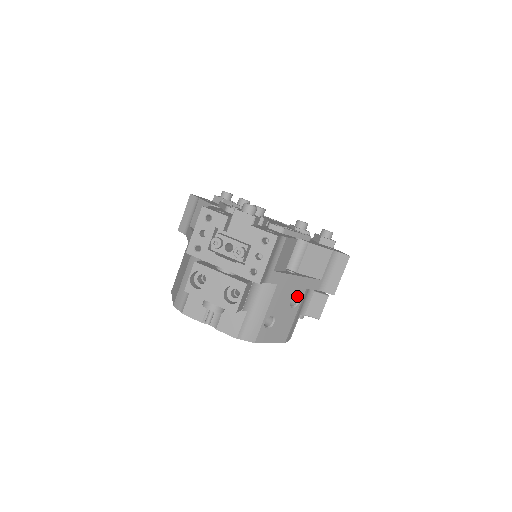
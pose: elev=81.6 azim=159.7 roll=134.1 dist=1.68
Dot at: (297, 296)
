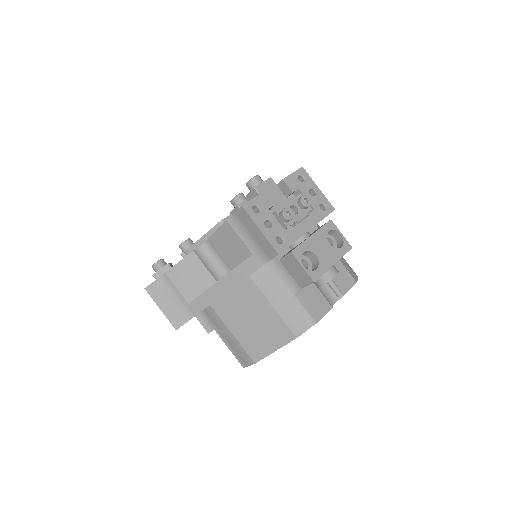
Dot at: occluded
